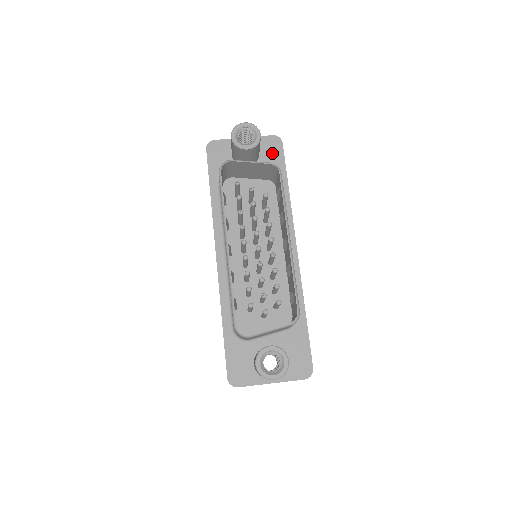
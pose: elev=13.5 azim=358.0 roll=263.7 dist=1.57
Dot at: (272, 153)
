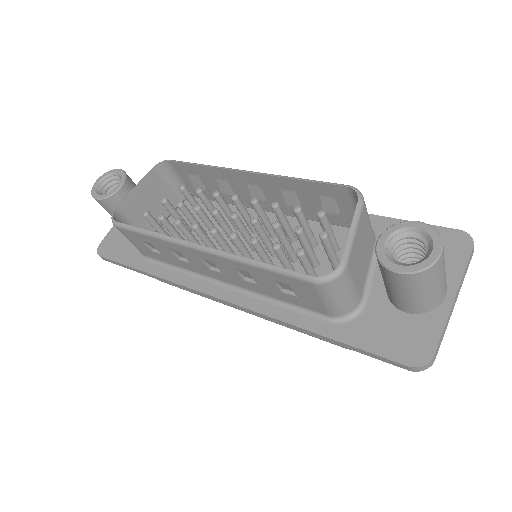
Dot at: occluded
